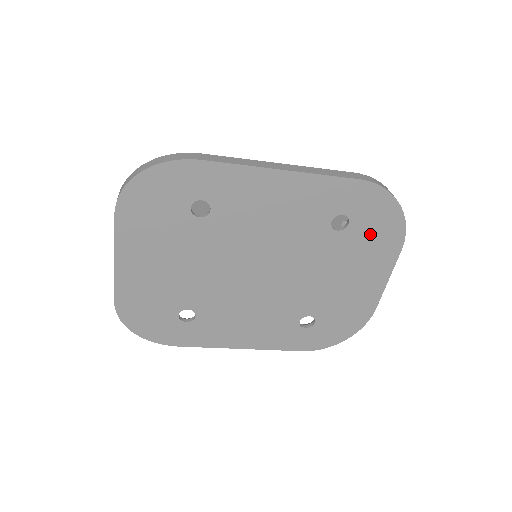
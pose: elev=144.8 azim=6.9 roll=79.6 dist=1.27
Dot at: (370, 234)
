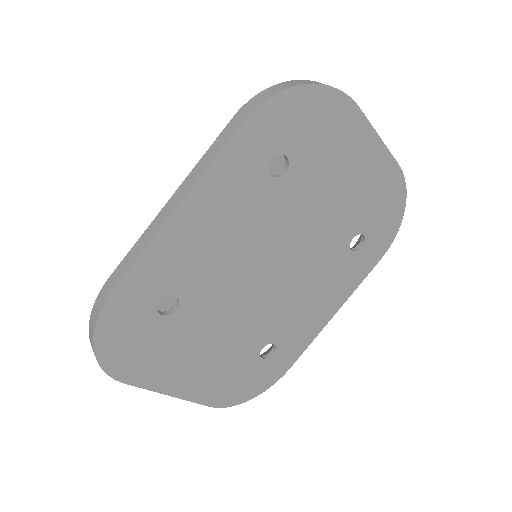
Dot at: (314, 136)
